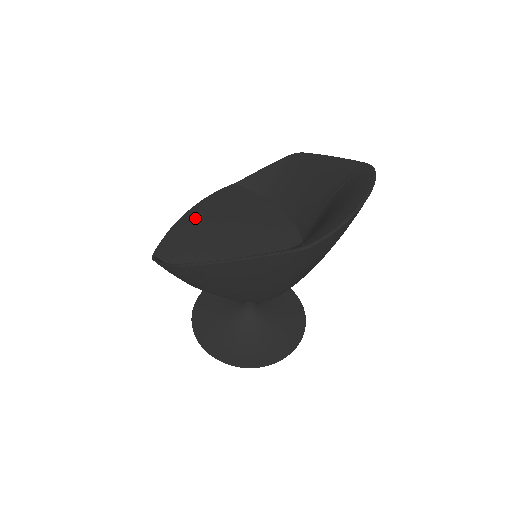
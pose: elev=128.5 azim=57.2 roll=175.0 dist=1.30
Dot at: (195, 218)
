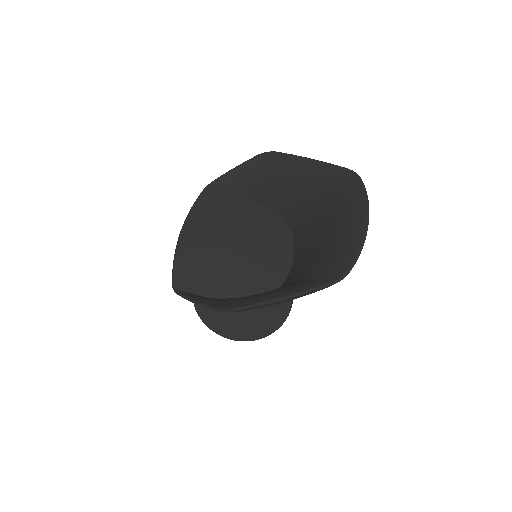
Dot at: (193, 237)
